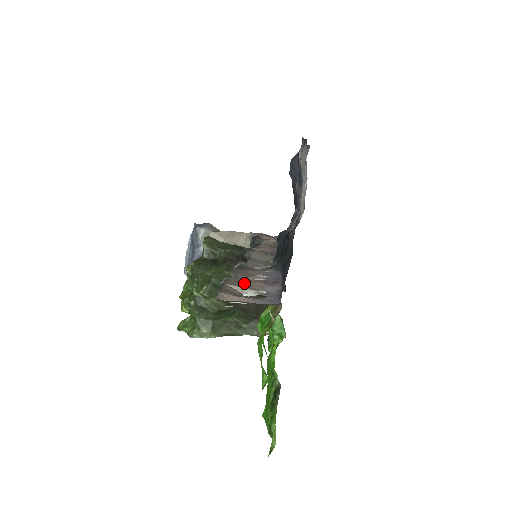
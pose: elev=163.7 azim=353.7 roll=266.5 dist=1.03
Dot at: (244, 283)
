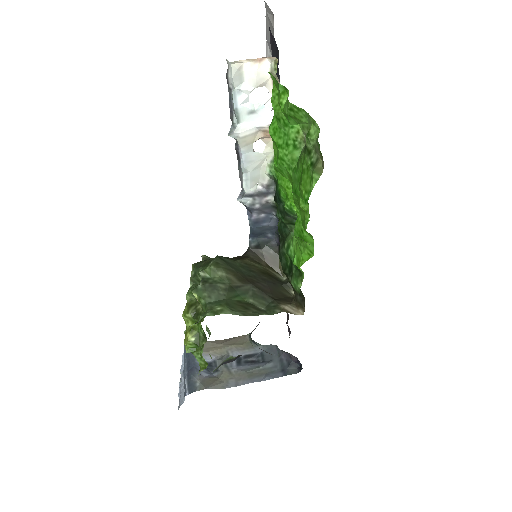
Dot at: (248, 119)
